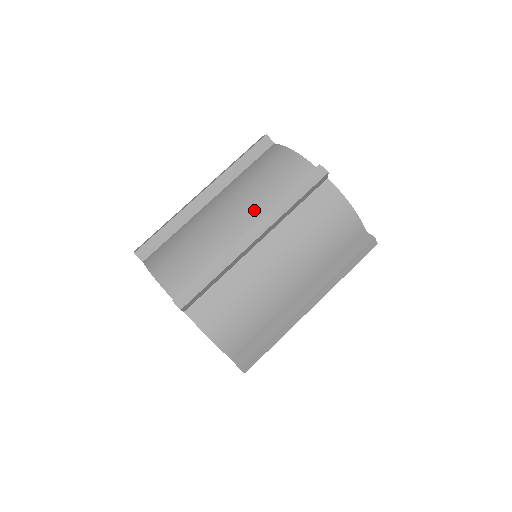
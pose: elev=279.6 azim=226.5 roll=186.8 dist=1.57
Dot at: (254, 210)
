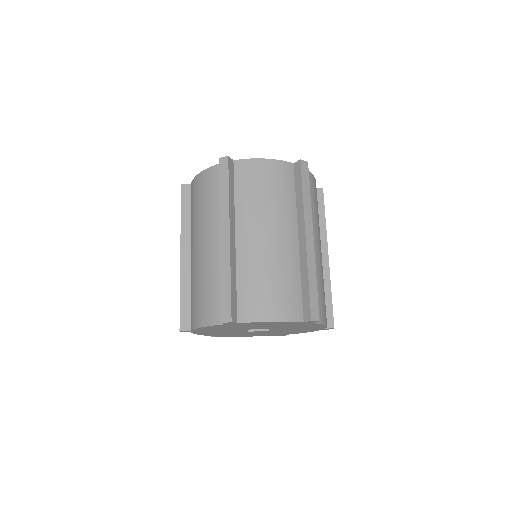
Dot at: (287, 220)
